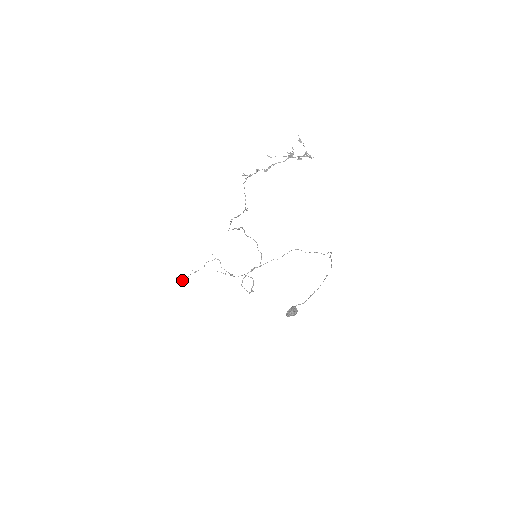
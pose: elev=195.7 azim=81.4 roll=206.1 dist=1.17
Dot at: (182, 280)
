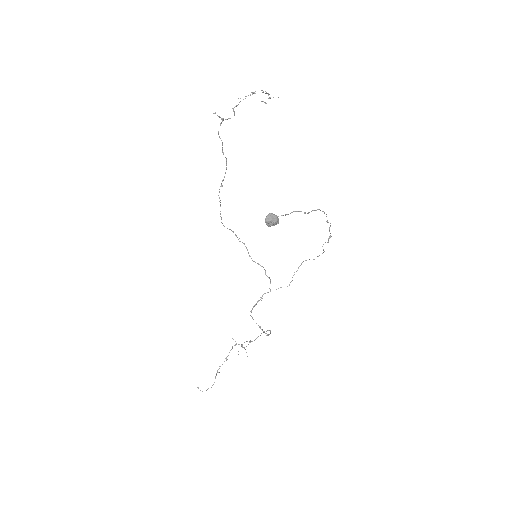
Dot at: occluded
